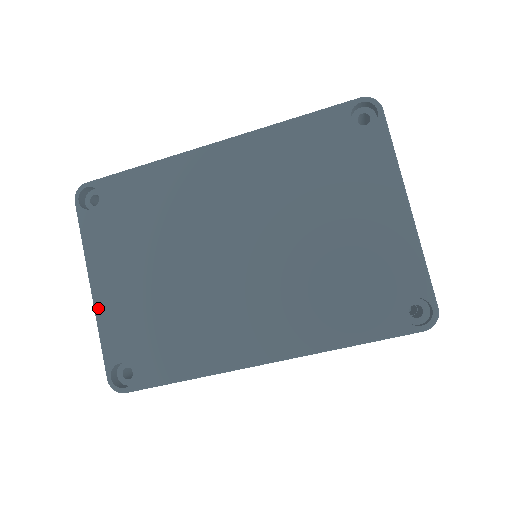
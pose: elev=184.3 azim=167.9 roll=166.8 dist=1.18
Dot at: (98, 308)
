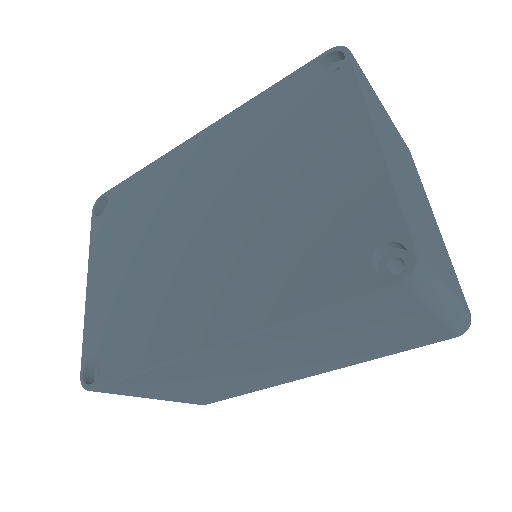
Dot at: (88, 304)
